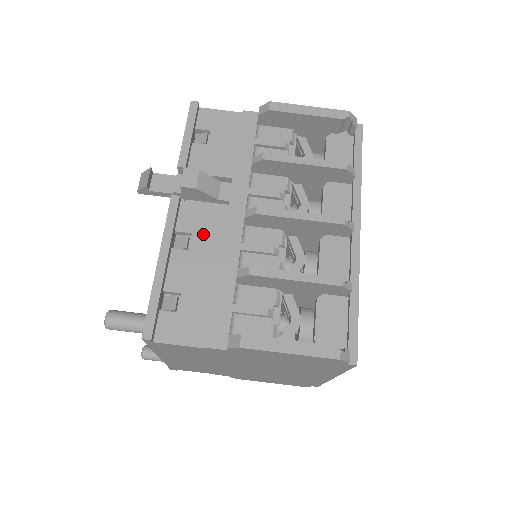
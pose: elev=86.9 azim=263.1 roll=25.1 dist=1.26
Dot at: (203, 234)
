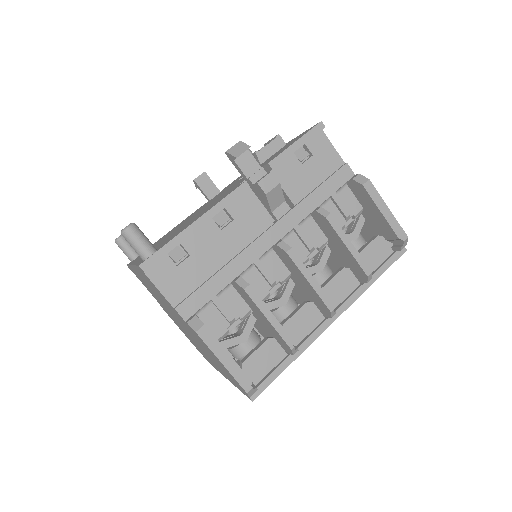
Dot at: (240, 227)
